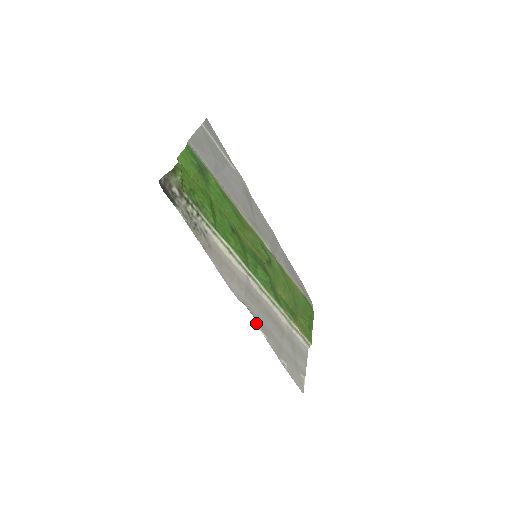
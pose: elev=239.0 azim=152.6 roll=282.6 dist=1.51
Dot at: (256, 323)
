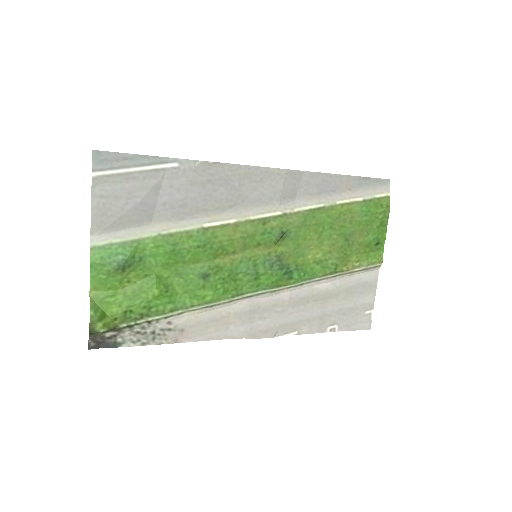
Dot at: (276, 335)
